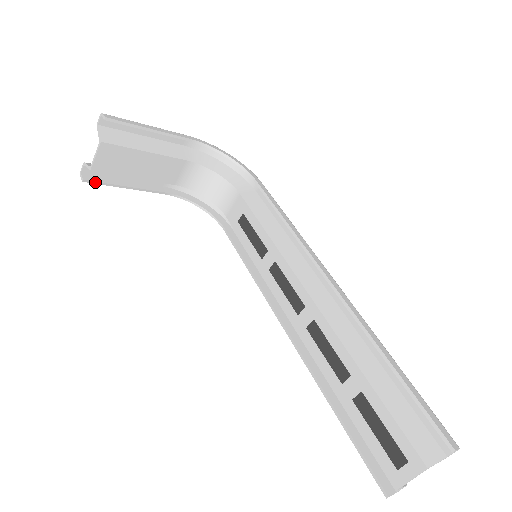
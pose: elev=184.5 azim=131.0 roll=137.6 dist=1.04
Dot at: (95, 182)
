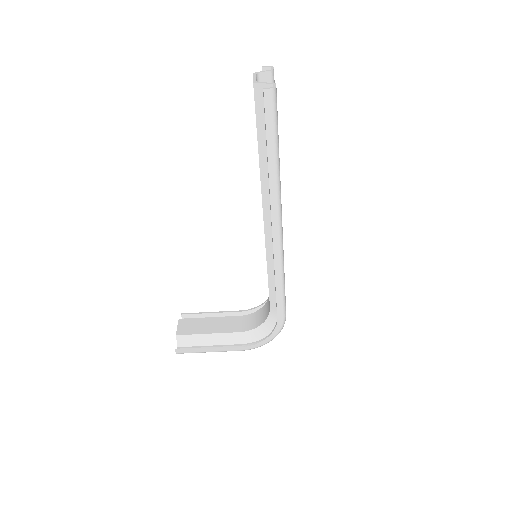
Dot at: (184, 349)
